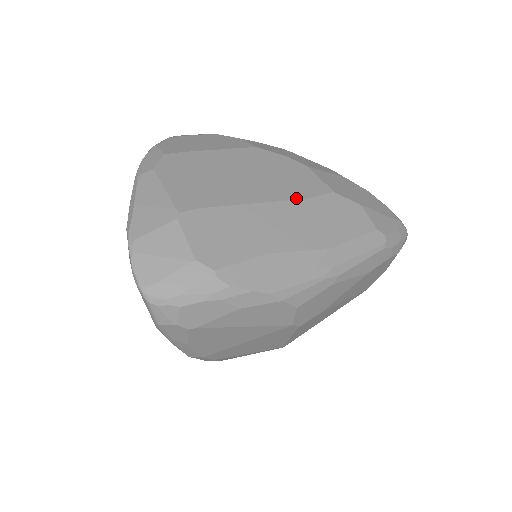
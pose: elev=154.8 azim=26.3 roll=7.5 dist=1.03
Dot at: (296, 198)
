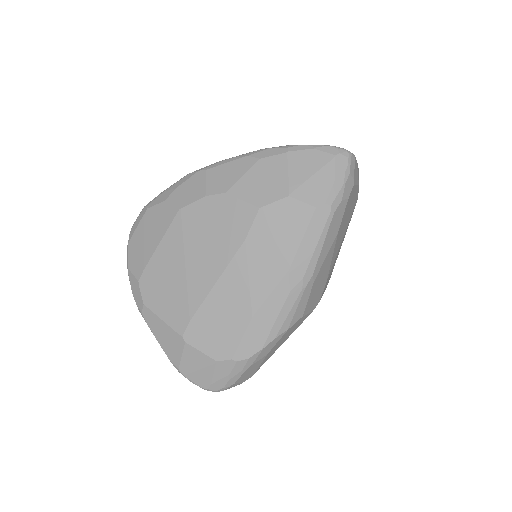
Dot at: (237, 248)
